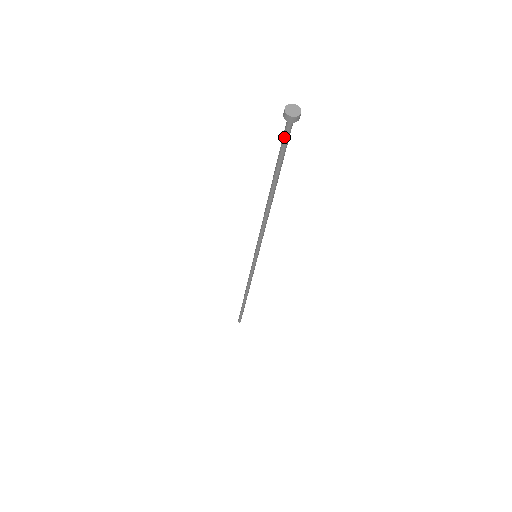
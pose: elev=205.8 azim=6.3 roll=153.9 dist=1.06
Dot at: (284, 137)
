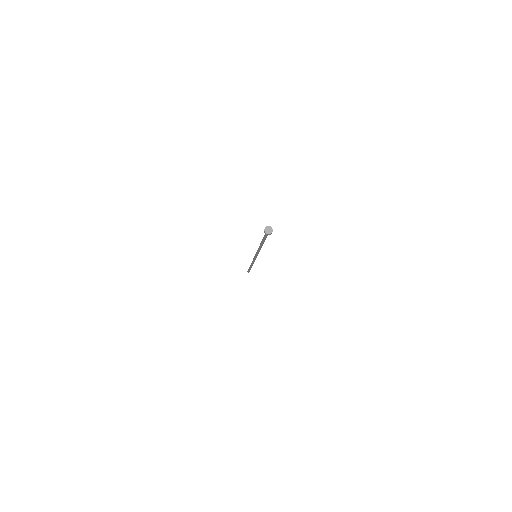
Dot at: (266, 235)
